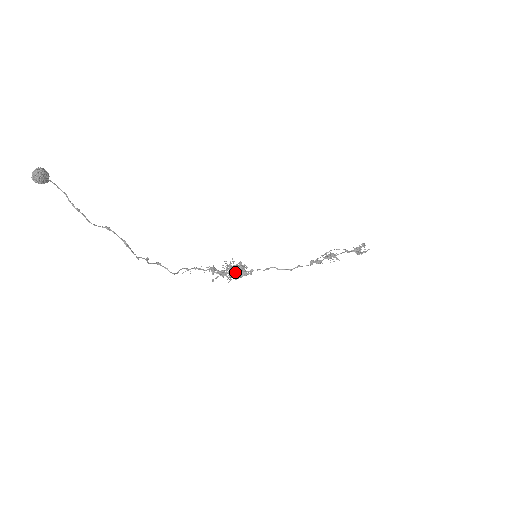
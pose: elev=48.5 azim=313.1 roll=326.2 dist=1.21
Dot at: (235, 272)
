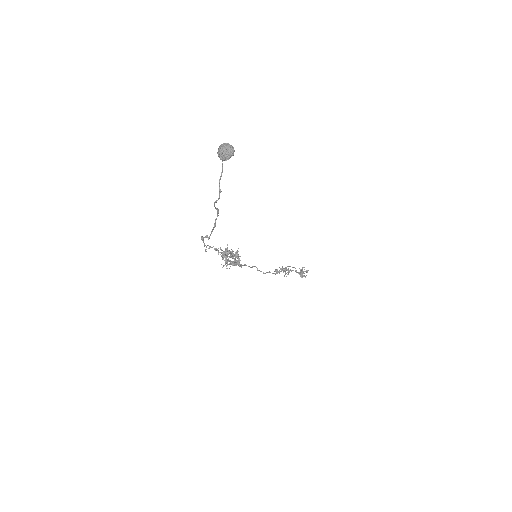
Dot at: (236, 262)
